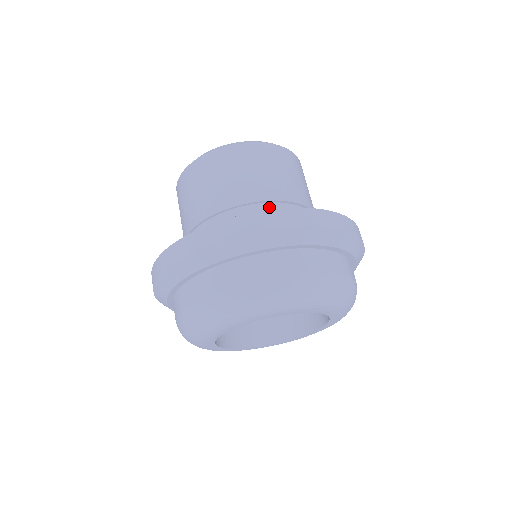
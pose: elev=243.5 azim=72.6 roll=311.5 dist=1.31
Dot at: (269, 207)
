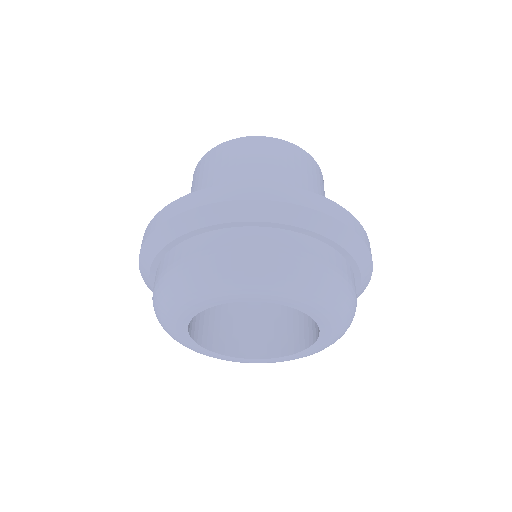
Dot at: occluded
